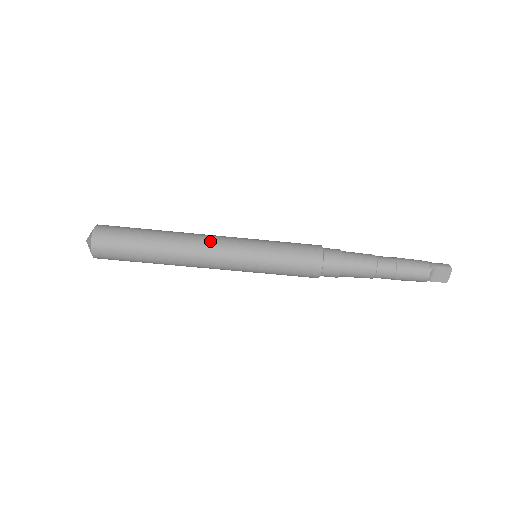
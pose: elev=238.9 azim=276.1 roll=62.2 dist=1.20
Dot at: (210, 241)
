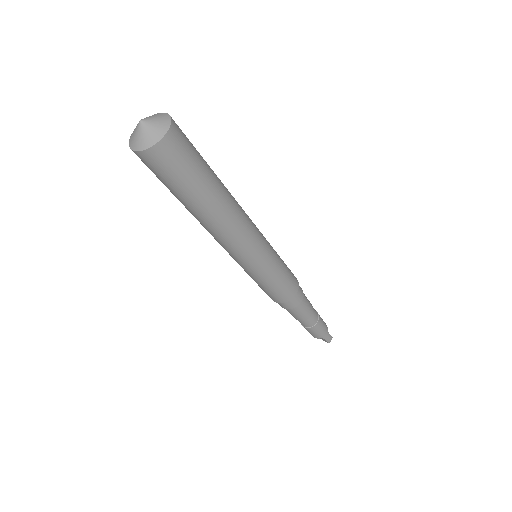
Dot at: (238, 241)
